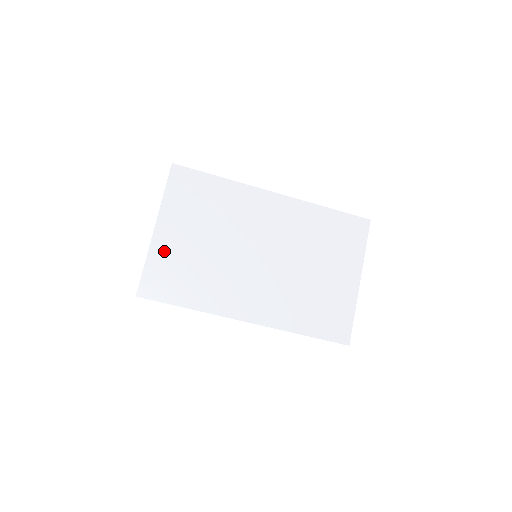
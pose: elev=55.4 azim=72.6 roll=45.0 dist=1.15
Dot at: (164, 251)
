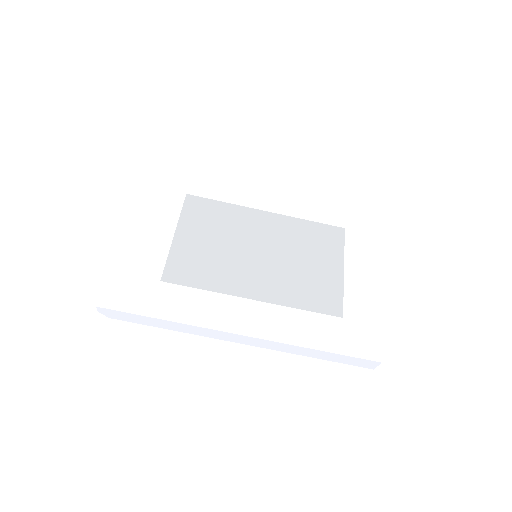
Dot at: (182, 250)
